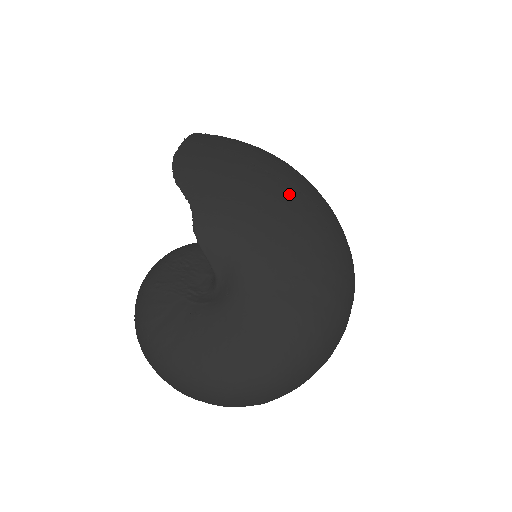
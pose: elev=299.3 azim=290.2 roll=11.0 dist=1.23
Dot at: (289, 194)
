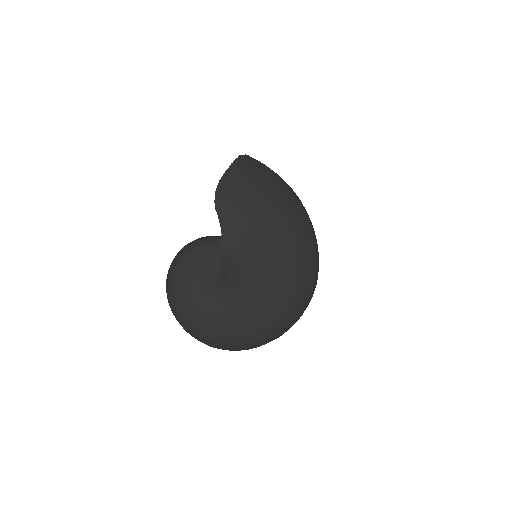
Dot at: (289, 234)
